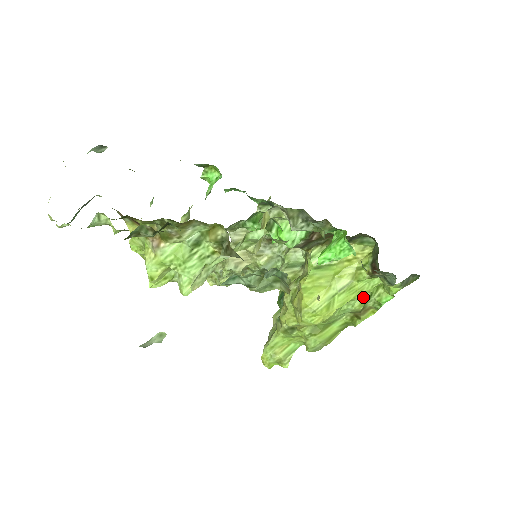
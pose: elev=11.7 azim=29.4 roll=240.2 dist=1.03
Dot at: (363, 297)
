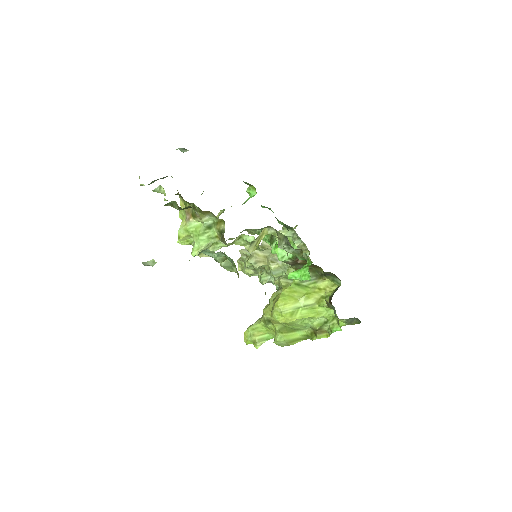
Dot at: (322, 320)
